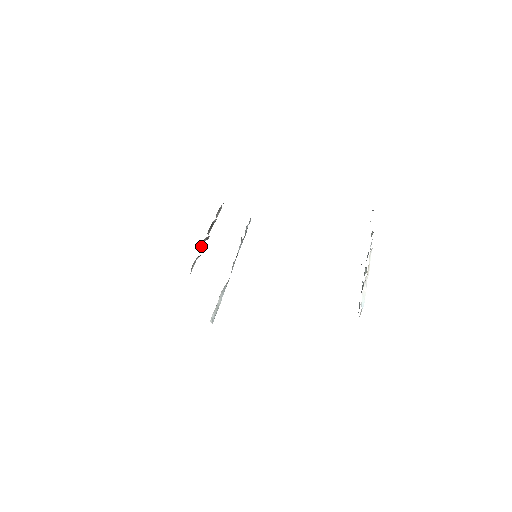
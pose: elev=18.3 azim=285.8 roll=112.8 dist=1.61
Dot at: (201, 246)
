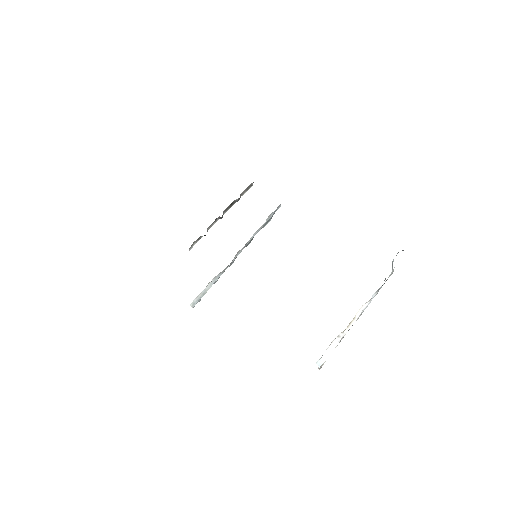
Dot at: (210, 225)
